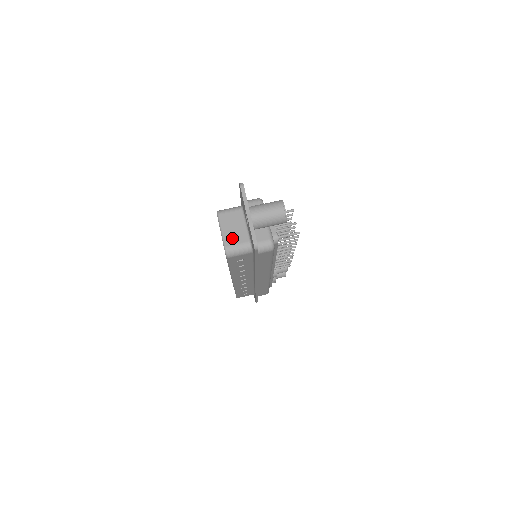
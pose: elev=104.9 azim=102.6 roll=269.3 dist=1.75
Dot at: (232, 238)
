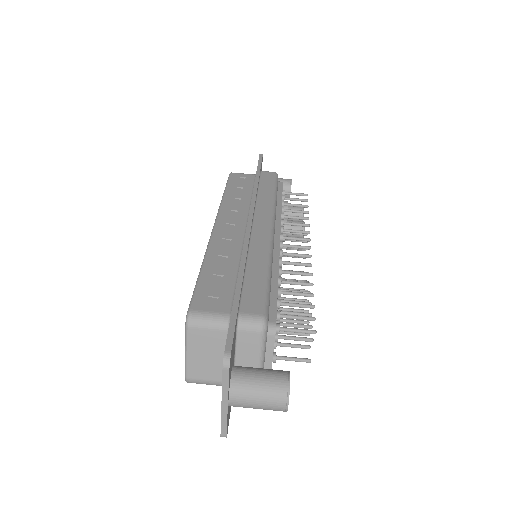
Dot at: (200, 370)
